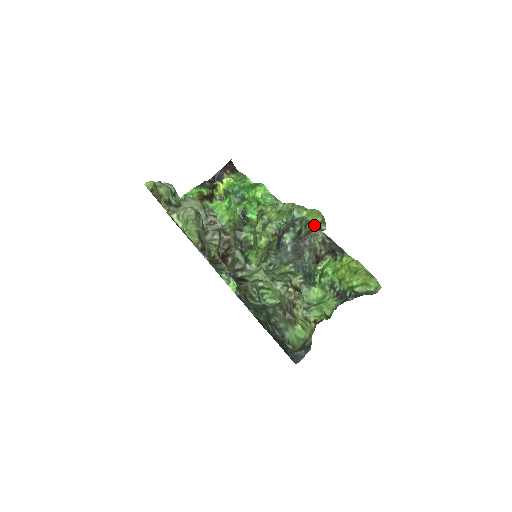
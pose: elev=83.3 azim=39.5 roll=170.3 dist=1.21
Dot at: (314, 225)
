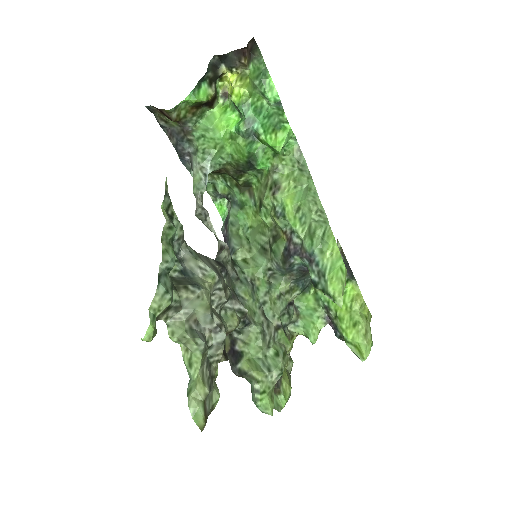
Dot at: (332, 300)
